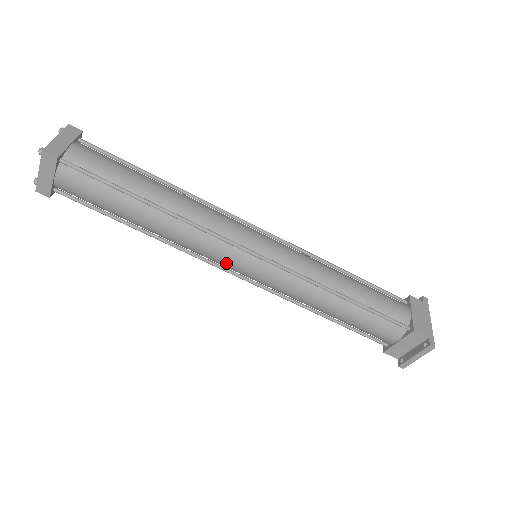
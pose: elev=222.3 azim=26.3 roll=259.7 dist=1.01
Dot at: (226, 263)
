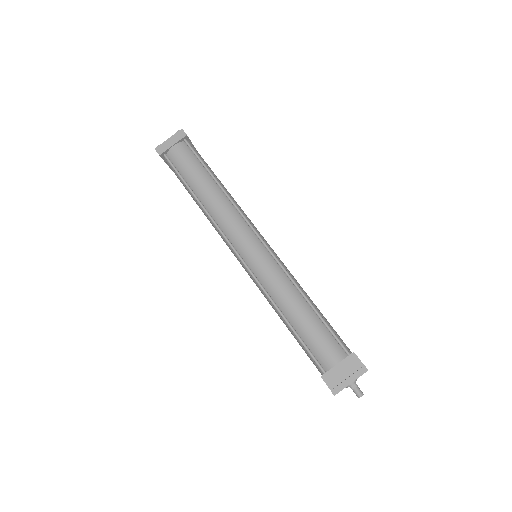
Dot at: (238, 239)
